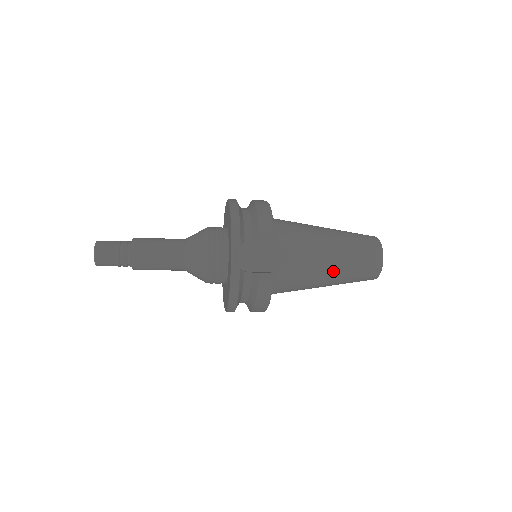
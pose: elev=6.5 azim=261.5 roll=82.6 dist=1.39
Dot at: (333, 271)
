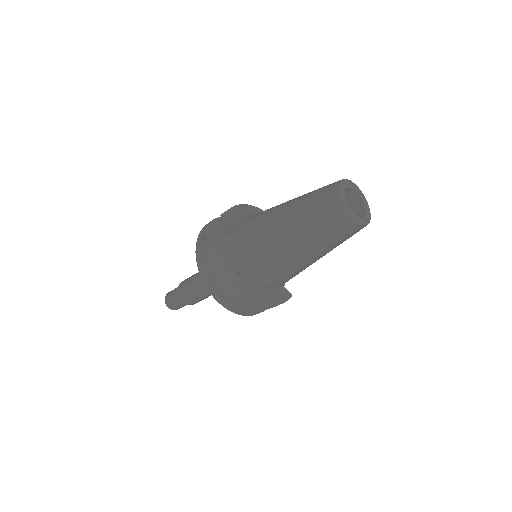
Dot at: (286, 217)
